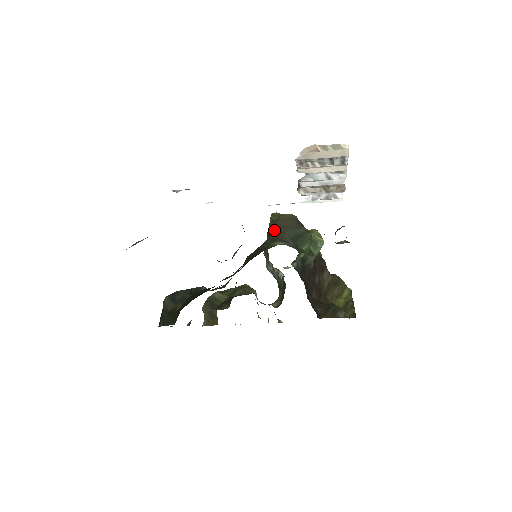
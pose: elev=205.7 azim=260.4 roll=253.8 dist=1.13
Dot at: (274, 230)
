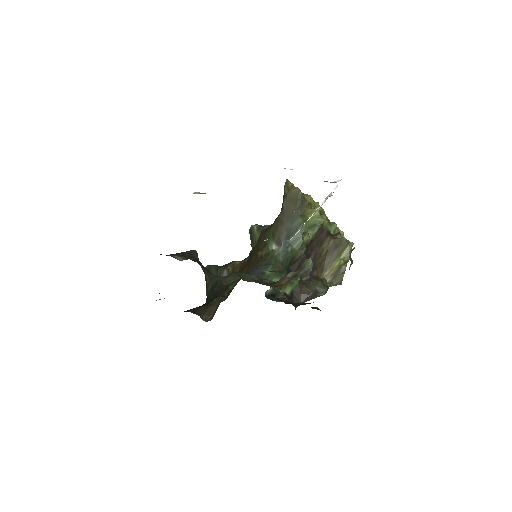
Dot at: (278, 216)
